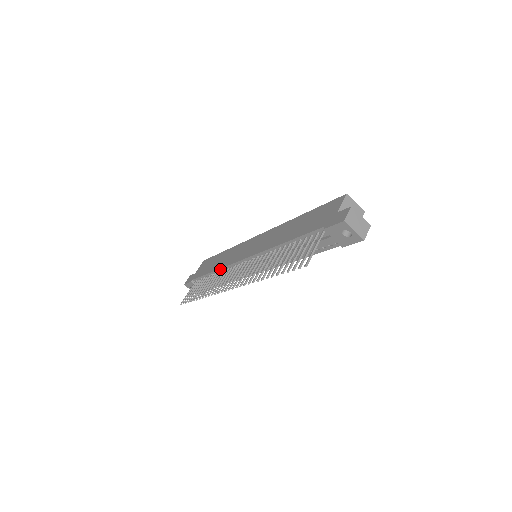
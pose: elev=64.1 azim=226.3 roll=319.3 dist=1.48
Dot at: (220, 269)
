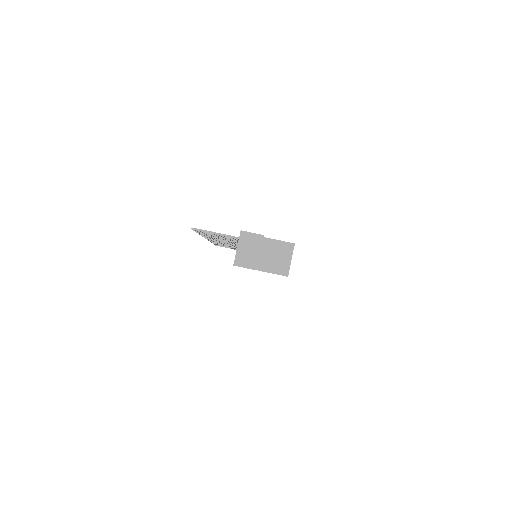
Dot at: occluded
